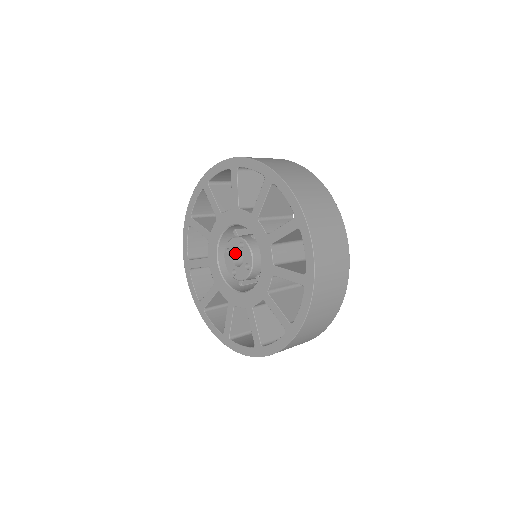
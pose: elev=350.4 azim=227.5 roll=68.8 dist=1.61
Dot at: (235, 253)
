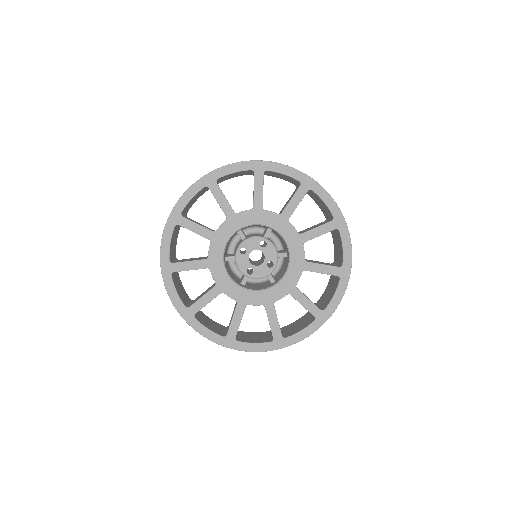
Dot at: (250, 252)
